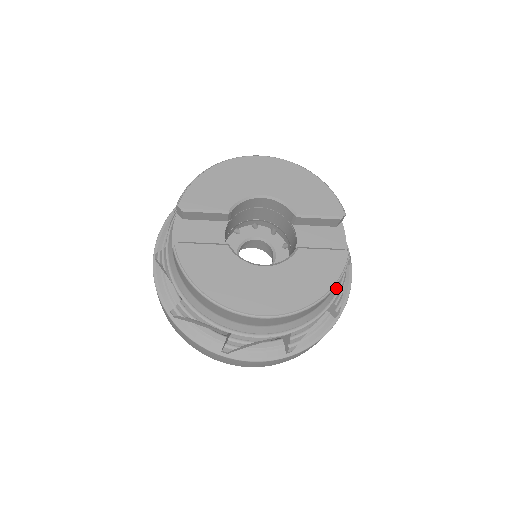
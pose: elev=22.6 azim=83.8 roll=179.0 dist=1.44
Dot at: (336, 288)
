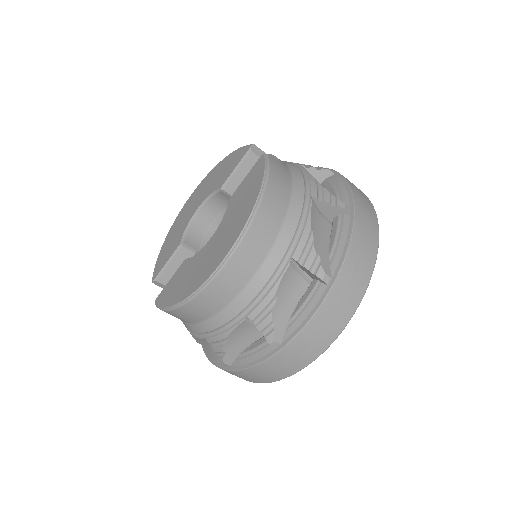
Dot at: (299, 188)
